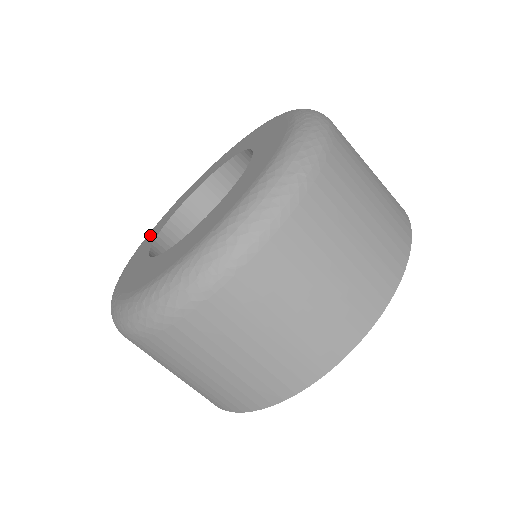
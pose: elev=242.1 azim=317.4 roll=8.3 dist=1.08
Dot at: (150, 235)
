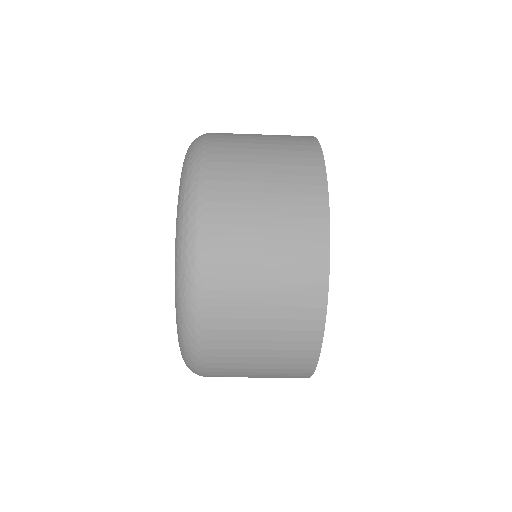
Dot at: occluded
